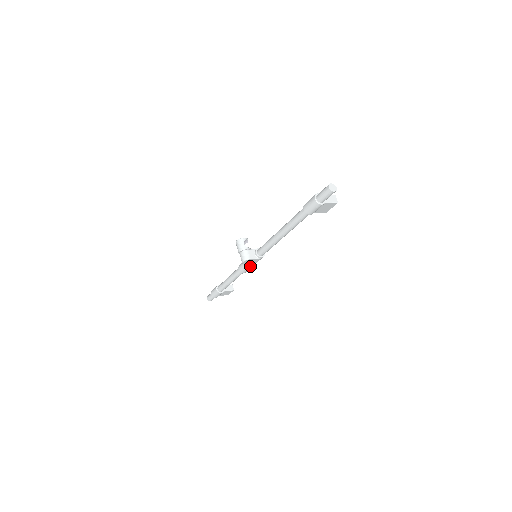
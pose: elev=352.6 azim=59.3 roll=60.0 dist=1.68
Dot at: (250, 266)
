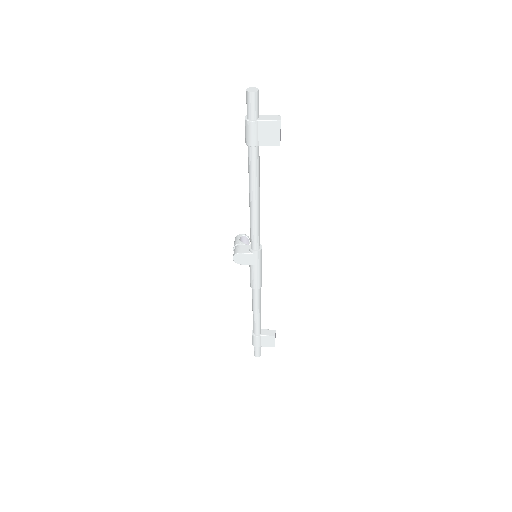
Dot at: (254, 273)
